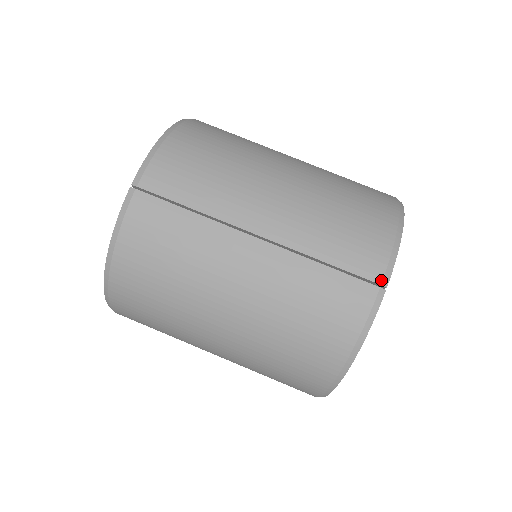
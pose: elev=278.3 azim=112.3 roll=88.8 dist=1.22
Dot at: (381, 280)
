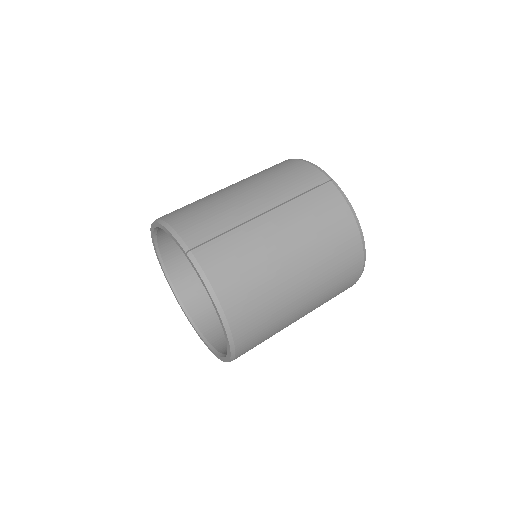
Dot at: (327, 178)
